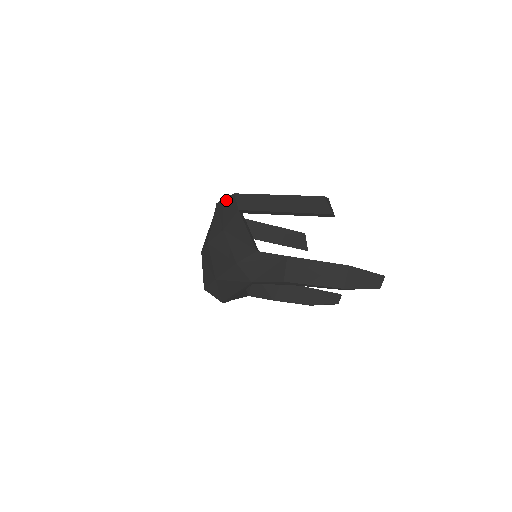
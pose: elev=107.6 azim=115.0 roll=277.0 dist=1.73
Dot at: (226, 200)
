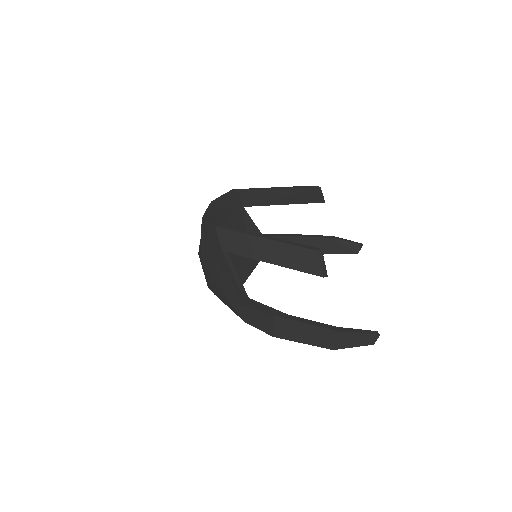
Dot at: (209, 227)
